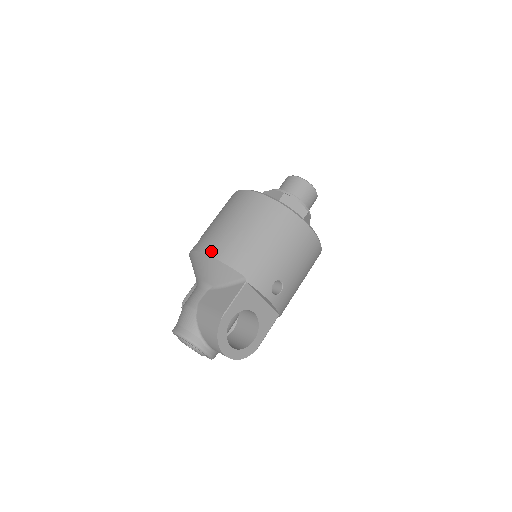
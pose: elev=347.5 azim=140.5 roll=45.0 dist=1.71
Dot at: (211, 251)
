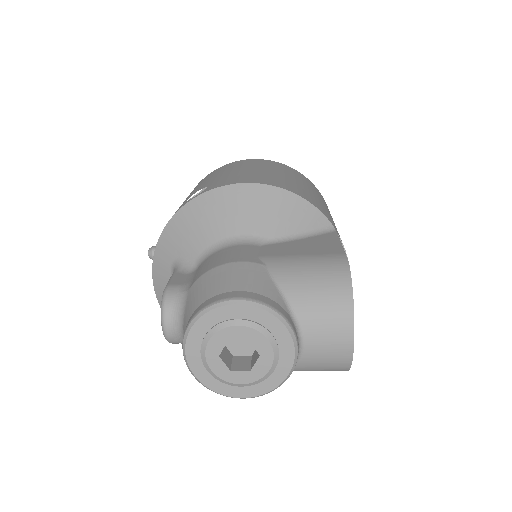
Dot at: (268, 182)
